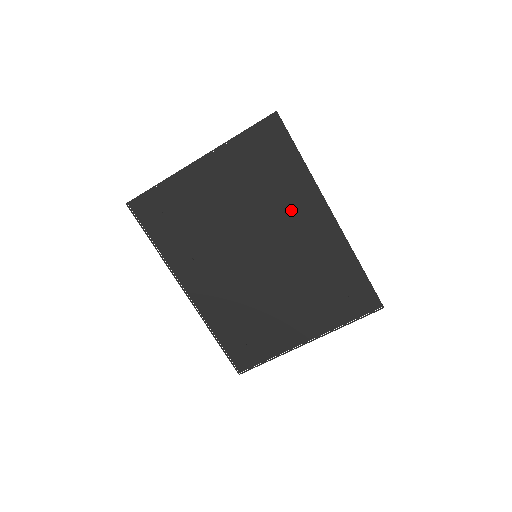
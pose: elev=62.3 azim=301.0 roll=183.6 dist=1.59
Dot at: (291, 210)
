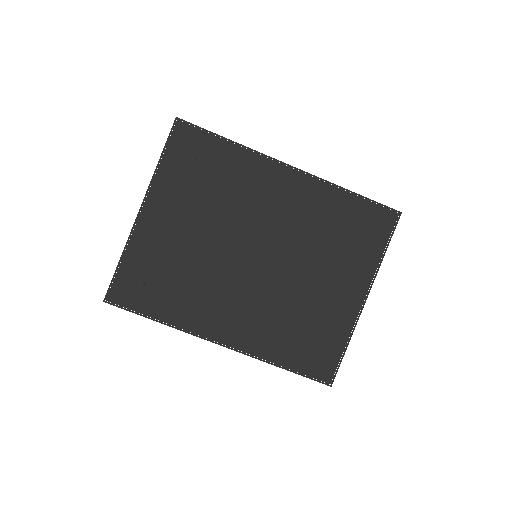
Dot at: (253, 190)
